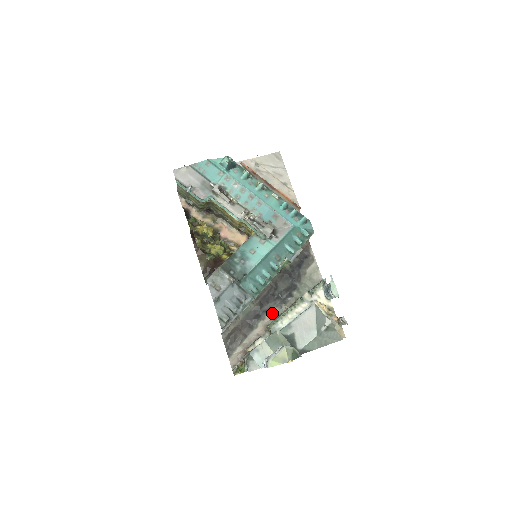
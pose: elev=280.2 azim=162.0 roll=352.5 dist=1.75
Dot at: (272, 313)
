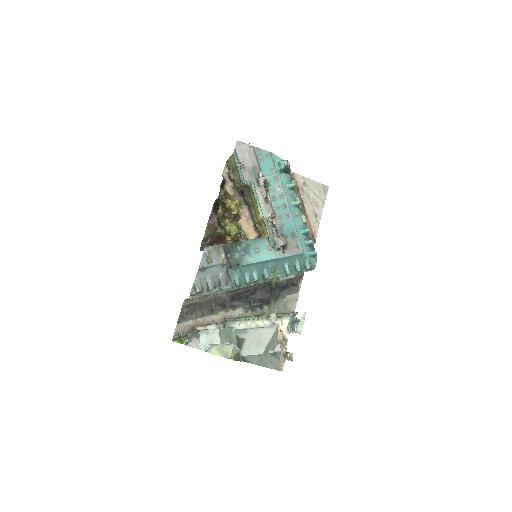
Dot at: (237, 311)
